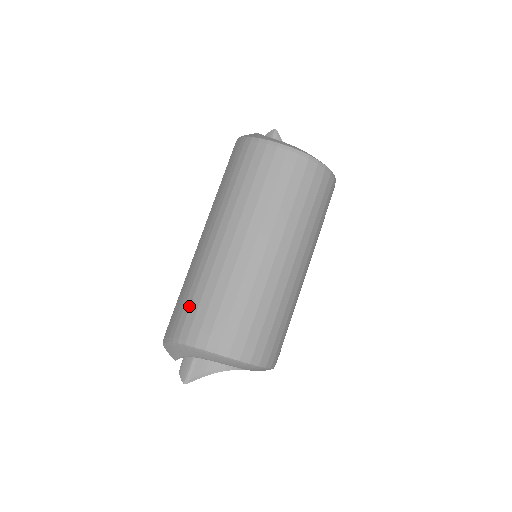
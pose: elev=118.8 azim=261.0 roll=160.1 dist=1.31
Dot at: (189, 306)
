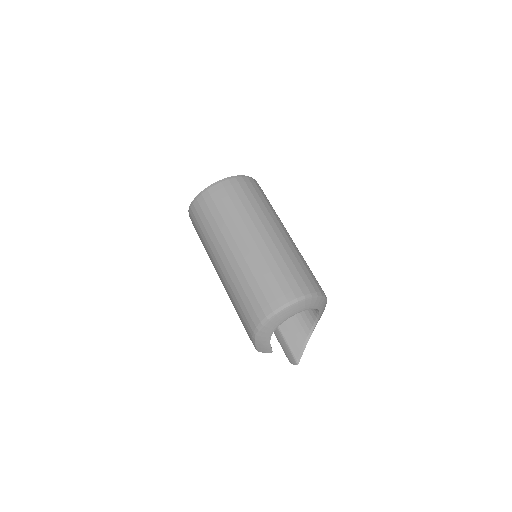
Dot at: (242, 311)
